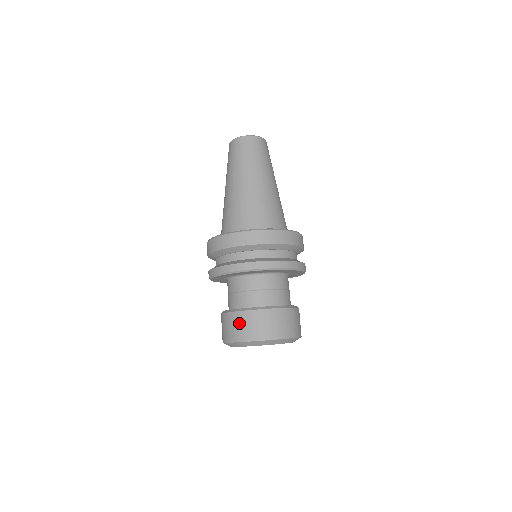
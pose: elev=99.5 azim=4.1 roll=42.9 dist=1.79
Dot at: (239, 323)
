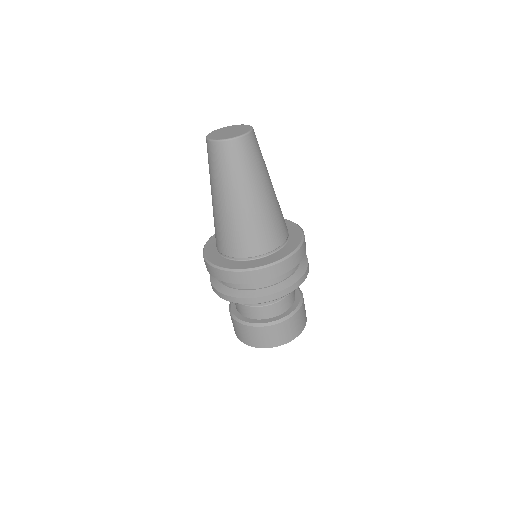
Dot at: (280, 332)
